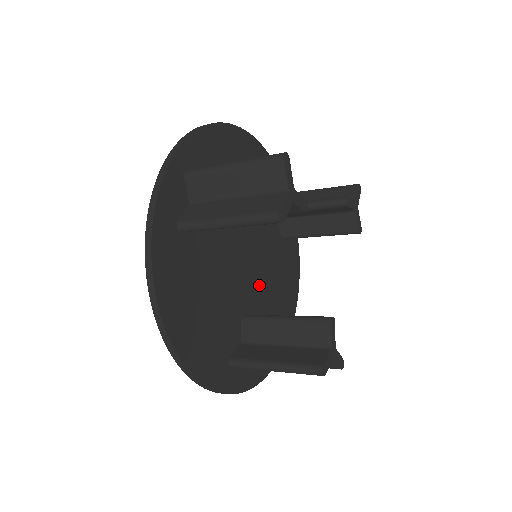
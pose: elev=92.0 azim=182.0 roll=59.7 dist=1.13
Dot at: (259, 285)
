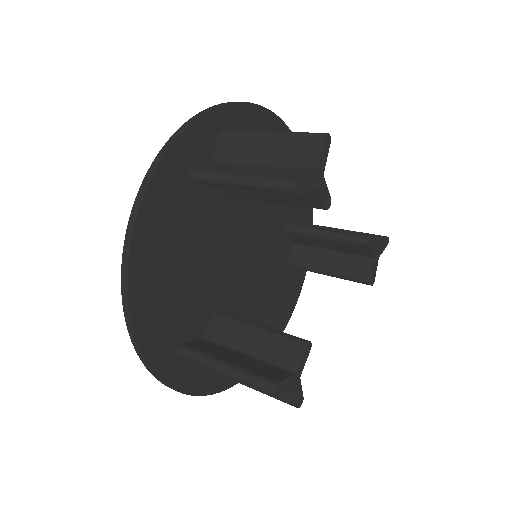
Dot at: (247, 293)
